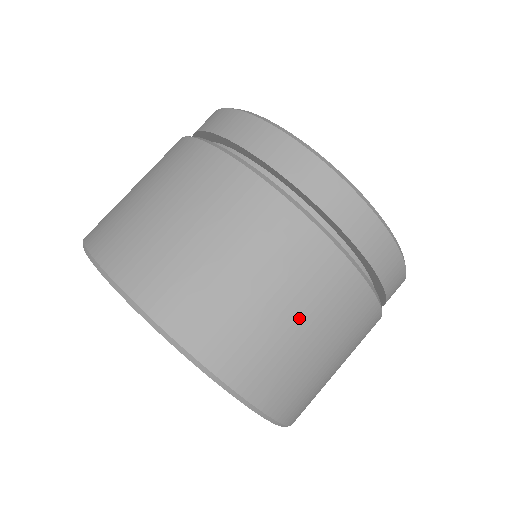
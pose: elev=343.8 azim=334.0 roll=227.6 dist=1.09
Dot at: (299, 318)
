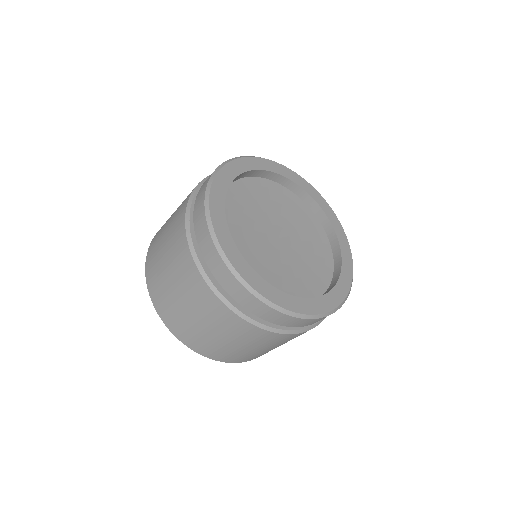
Dot at: (188, 306)
